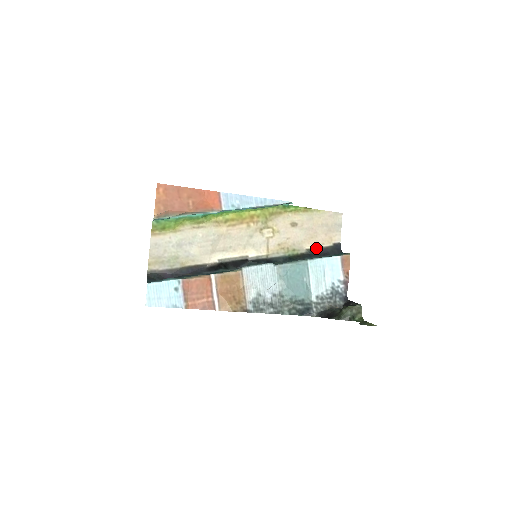
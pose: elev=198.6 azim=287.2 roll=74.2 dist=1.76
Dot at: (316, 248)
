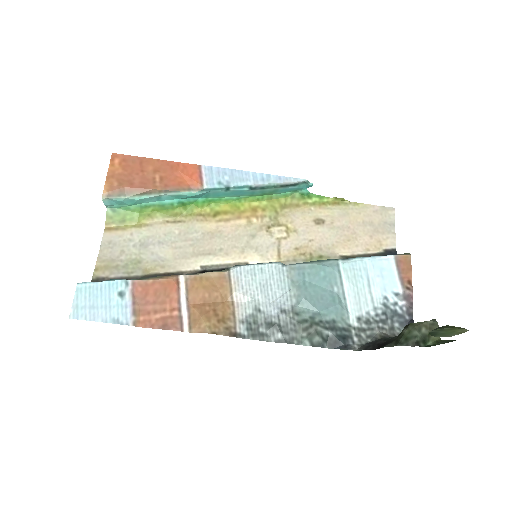
Dot at: (356, 255)
